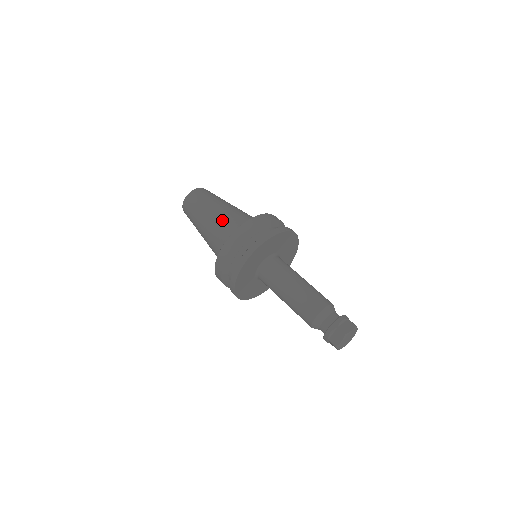
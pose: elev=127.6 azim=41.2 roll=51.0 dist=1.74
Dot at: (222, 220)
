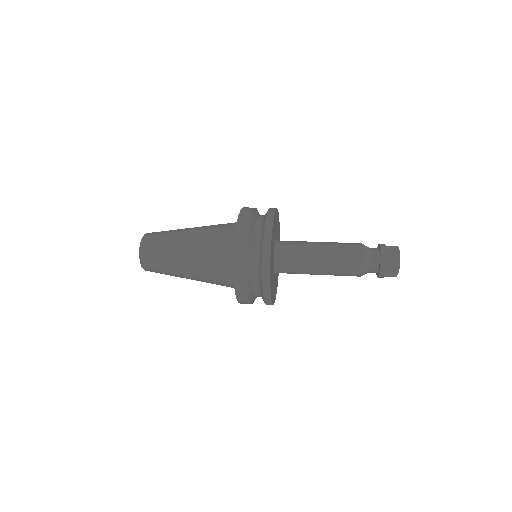
Dot at: (208, 228)
